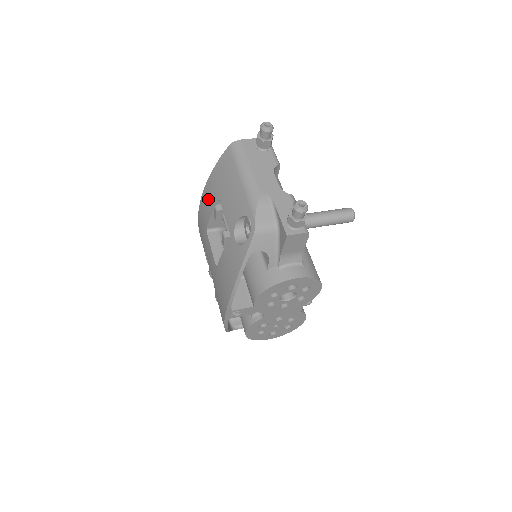
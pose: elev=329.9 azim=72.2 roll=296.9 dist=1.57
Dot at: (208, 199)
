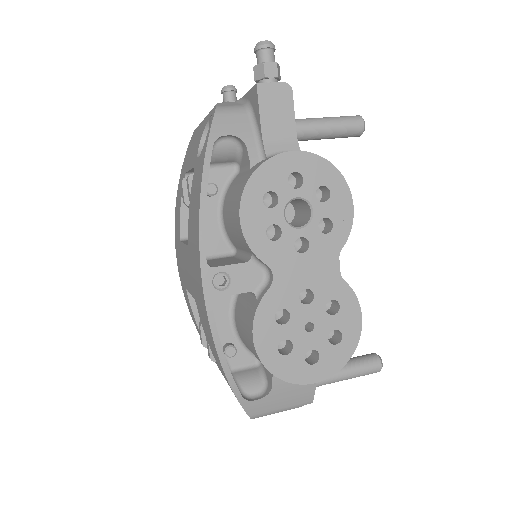
Dot at: (178, 201)
